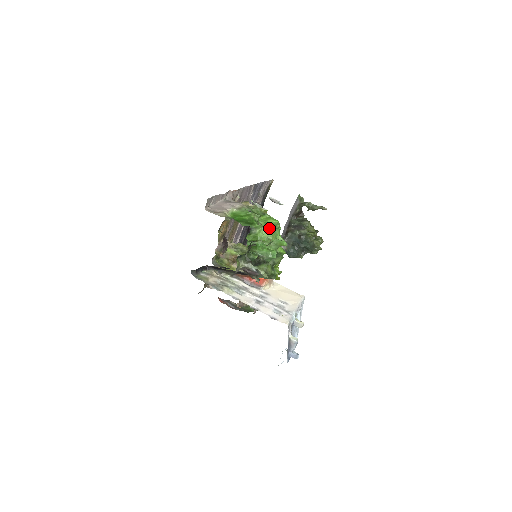
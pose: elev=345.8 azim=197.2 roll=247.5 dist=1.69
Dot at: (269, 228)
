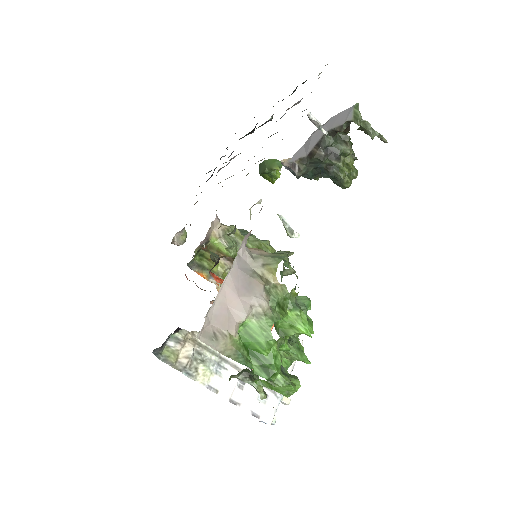
Dot at: (294, 333)
